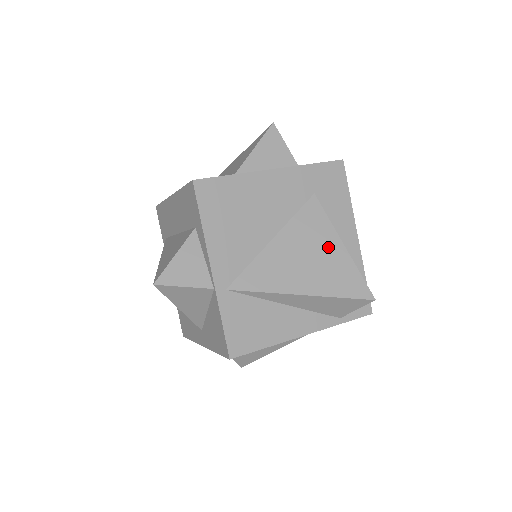
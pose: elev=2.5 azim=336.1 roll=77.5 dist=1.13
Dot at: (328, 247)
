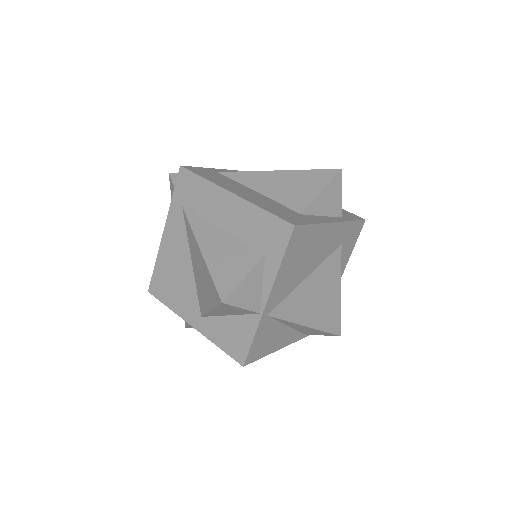
Dot at: (333, 291)
